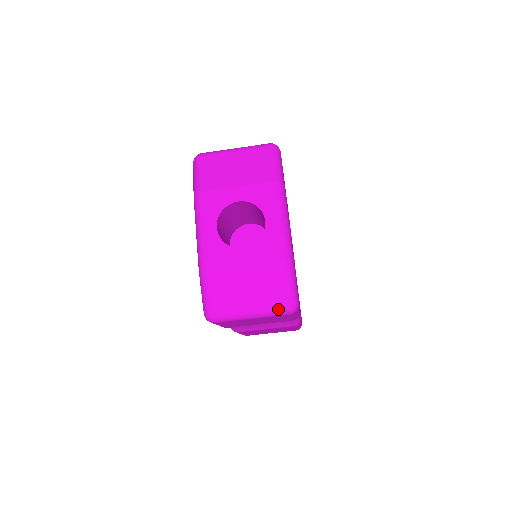
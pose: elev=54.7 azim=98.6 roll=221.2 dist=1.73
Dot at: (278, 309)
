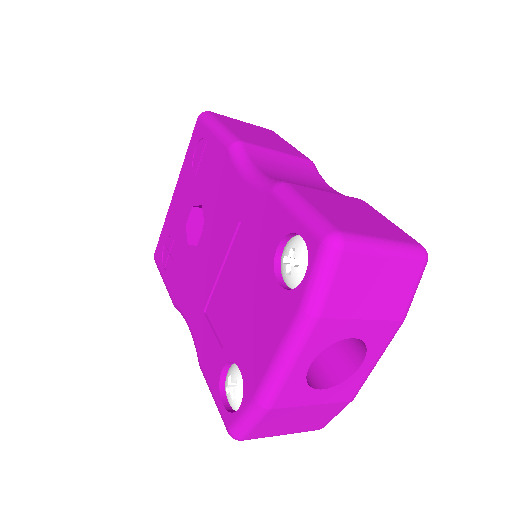
Dot at: occluded
